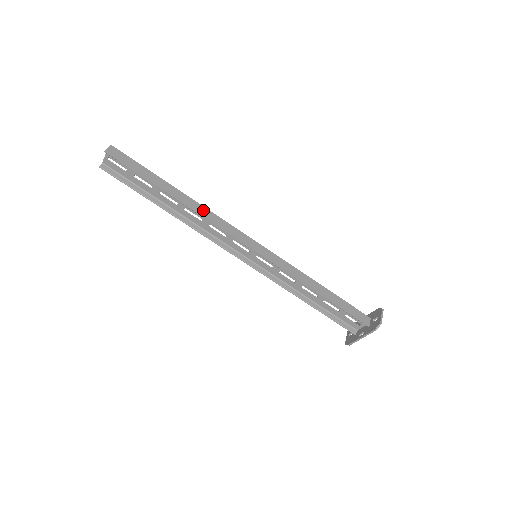
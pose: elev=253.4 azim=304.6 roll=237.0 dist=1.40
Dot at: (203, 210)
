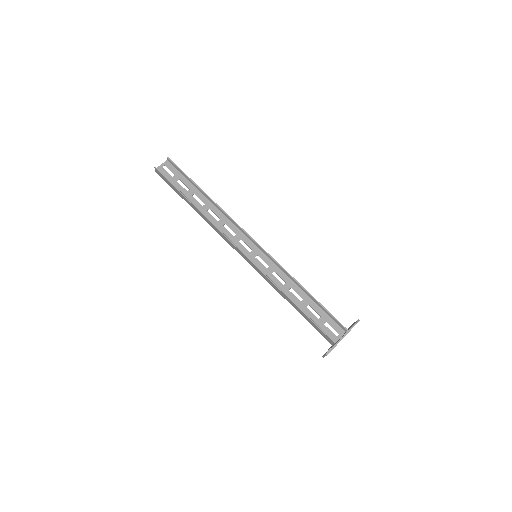
Dot at: (223, 213)
